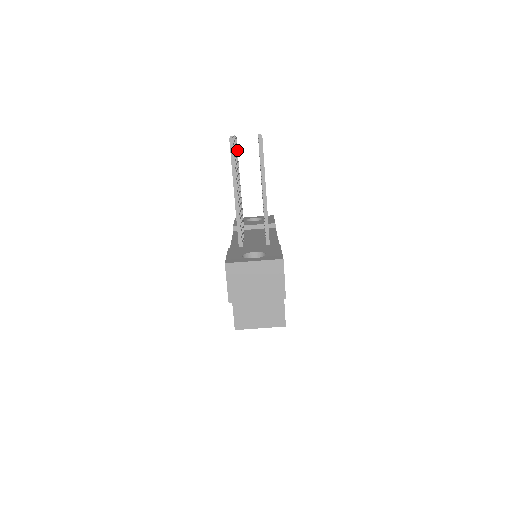
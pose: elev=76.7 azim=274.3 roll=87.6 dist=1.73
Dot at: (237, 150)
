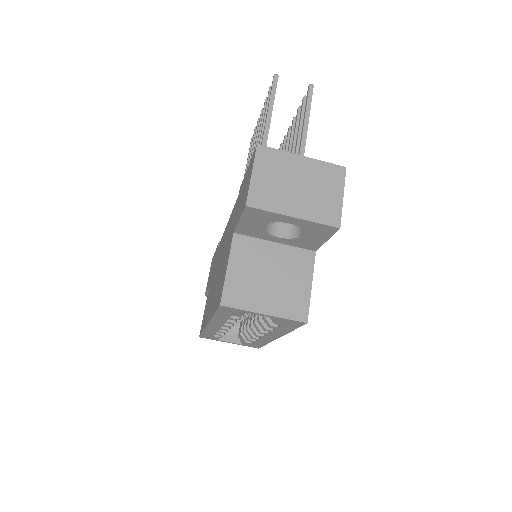
Dot at: occluded
